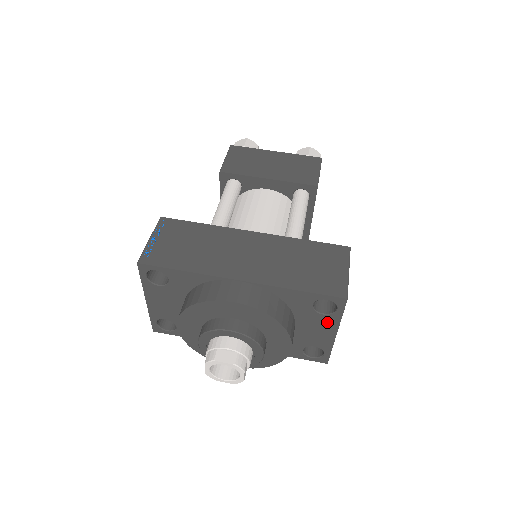
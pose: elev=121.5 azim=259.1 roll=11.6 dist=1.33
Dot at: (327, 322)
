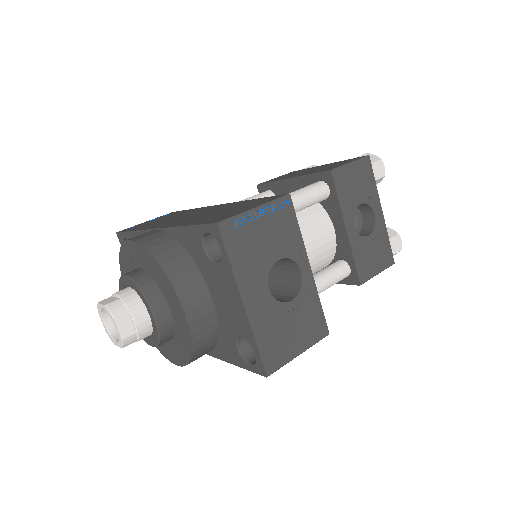
Dot at: (226, 279)
